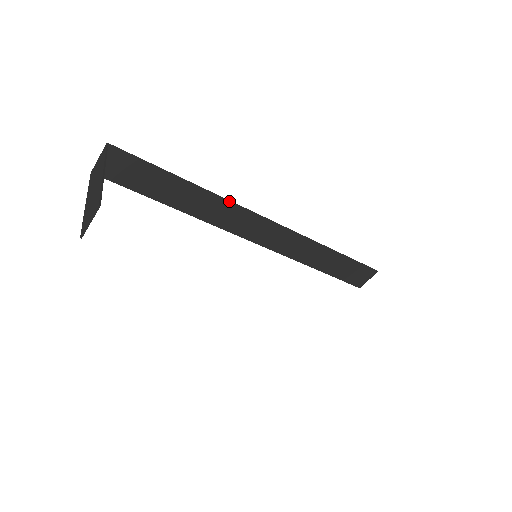
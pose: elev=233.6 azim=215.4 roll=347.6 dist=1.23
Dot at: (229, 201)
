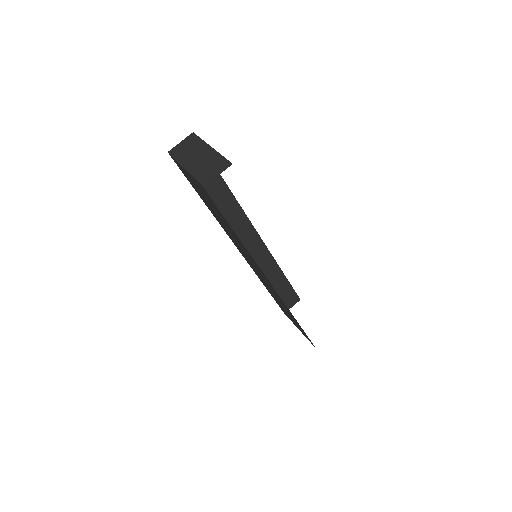
Dot at: (242, 210)
